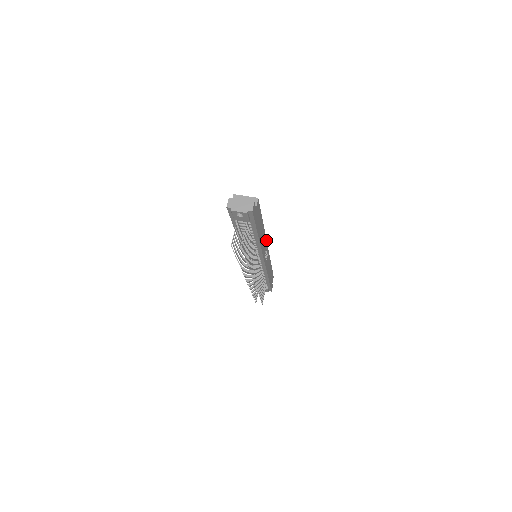
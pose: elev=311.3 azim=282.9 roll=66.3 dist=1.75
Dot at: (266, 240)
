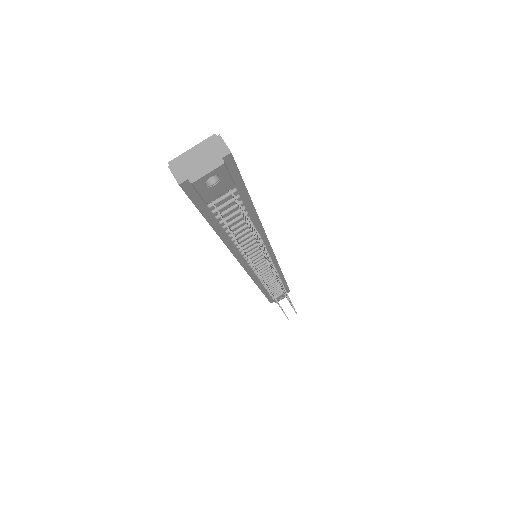
Dot at: occluded
